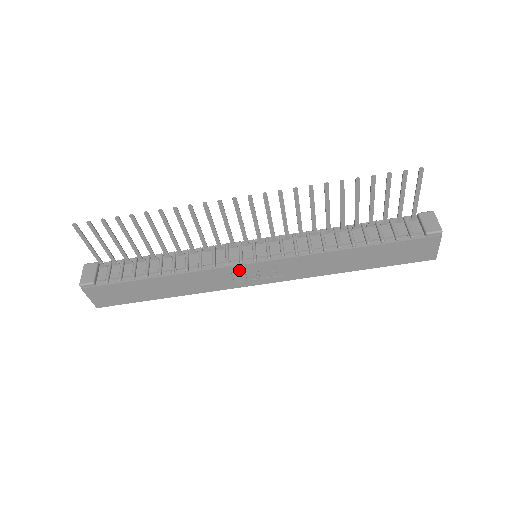
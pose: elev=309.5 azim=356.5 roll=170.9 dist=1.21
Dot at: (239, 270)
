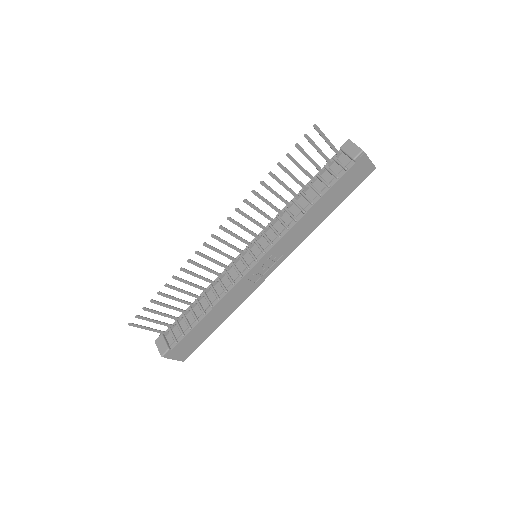
Dot at: (251, 274)
